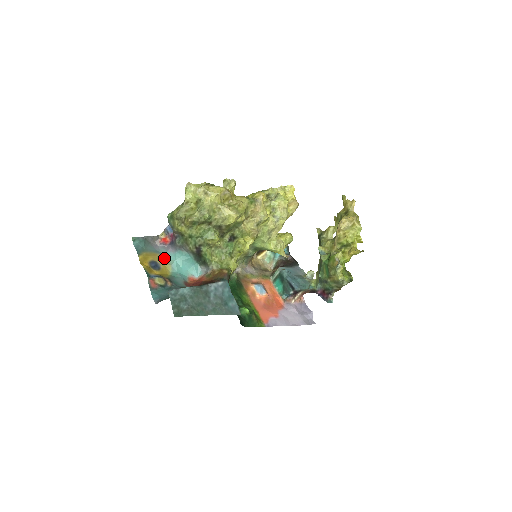
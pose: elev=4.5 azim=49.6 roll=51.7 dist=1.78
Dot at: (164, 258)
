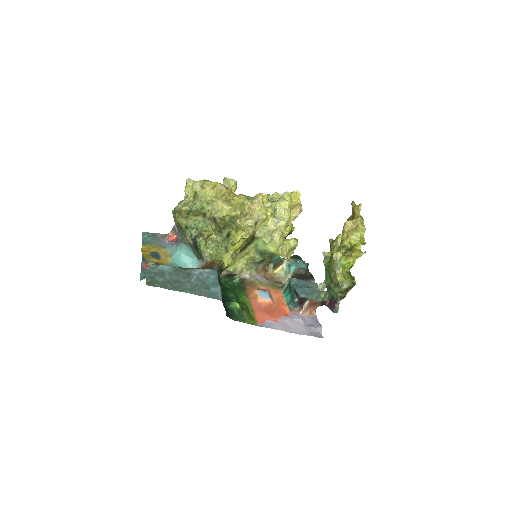
Dot at: (168, 252)
